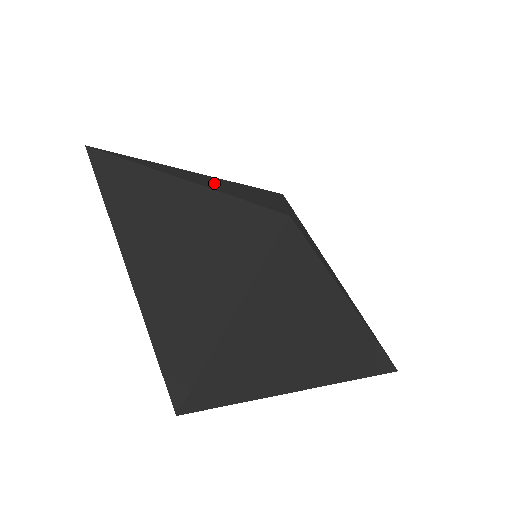
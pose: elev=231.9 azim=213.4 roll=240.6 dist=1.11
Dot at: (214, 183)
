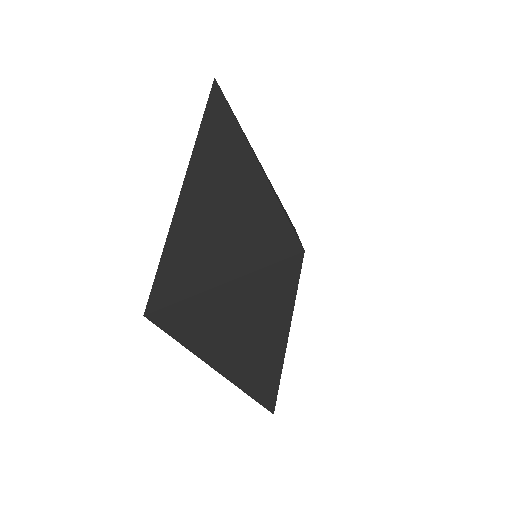
Dot at: (229, 221)
